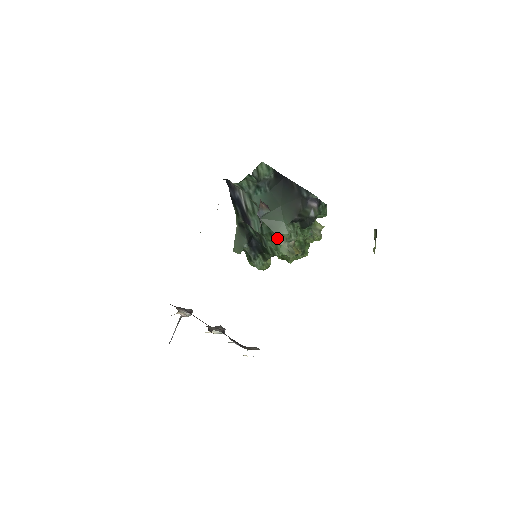
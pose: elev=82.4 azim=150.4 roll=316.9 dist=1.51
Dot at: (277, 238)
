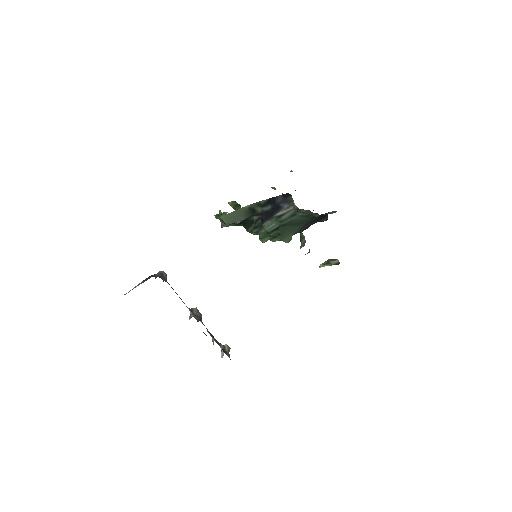
Dot at: occluded
